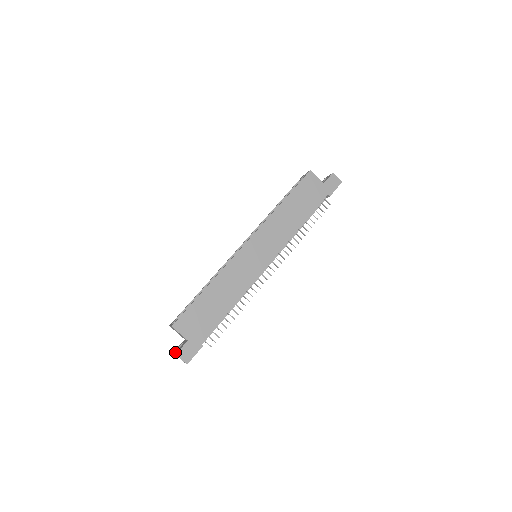
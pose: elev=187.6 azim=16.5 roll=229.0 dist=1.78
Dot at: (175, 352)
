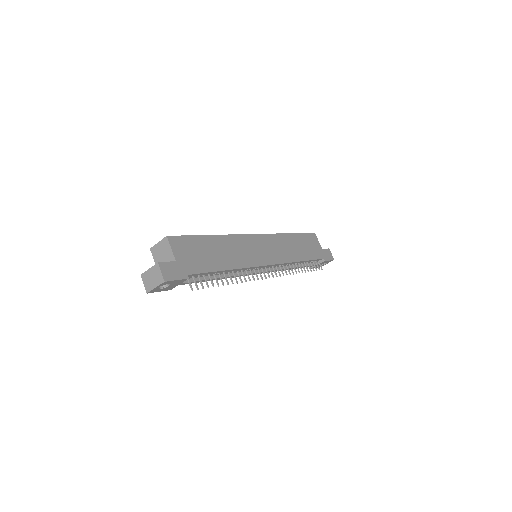
Dot at: (151, 267)
